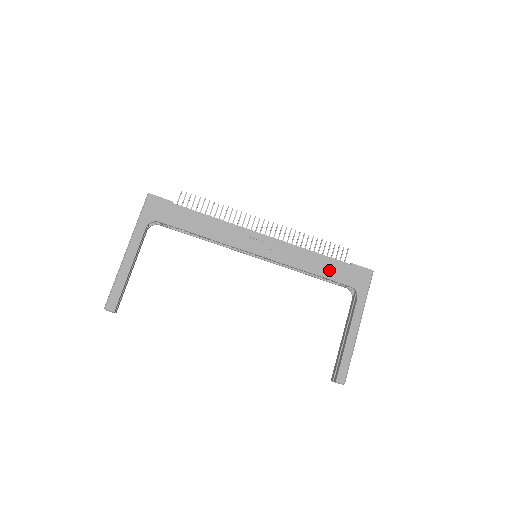
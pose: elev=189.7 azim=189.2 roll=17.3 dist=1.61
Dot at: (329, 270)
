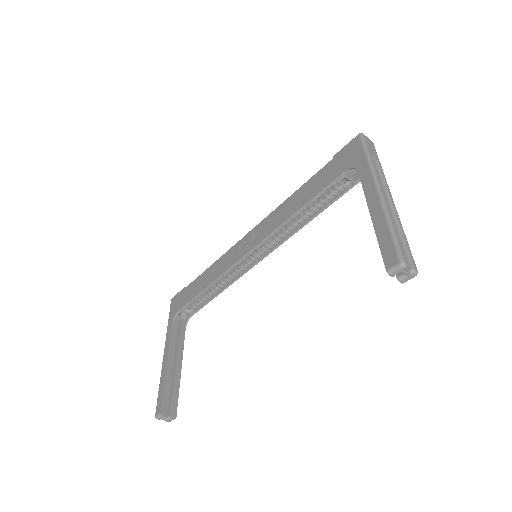
Dot at: (314, 187)
